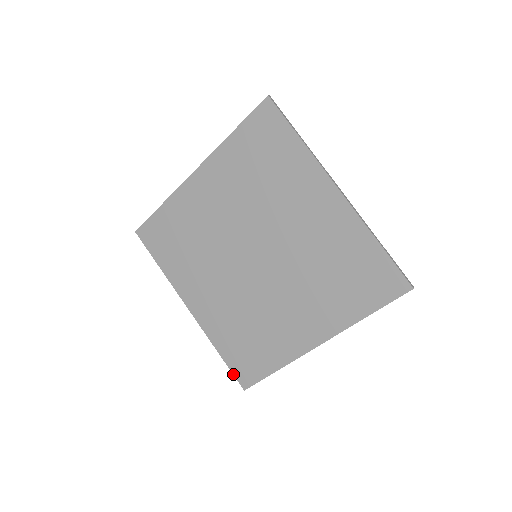
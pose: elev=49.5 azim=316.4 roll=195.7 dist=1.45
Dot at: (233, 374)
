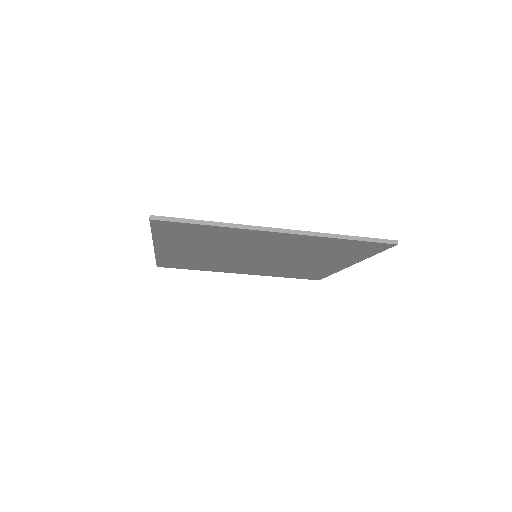
Dot at: (157, 264)
